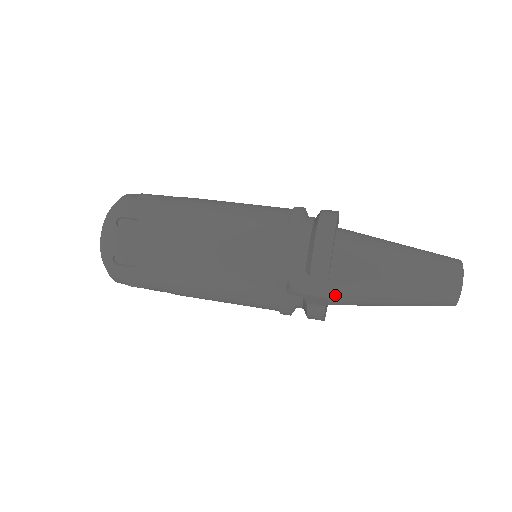
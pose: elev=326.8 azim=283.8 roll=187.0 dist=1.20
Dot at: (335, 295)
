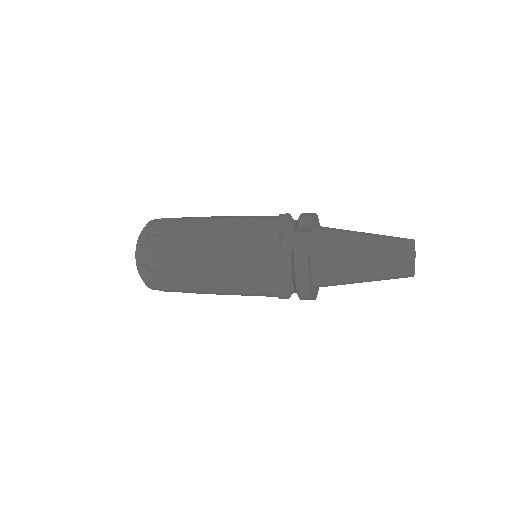
Dot at: (317, 252)
